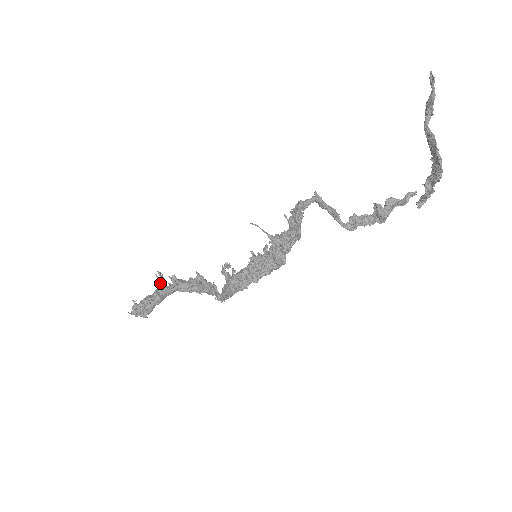
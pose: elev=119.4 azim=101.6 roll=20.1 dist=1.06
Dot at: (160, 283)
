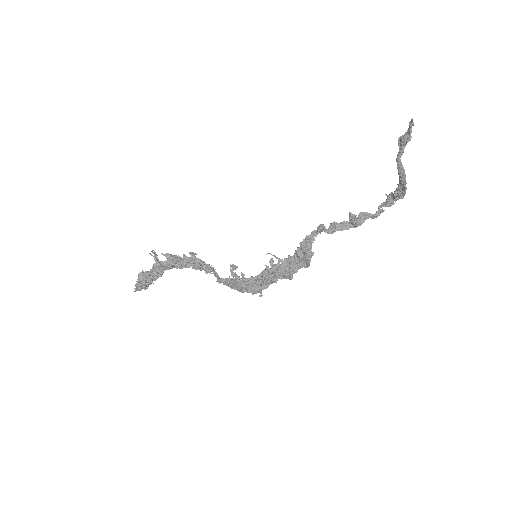
Dot at: (156, 261)
